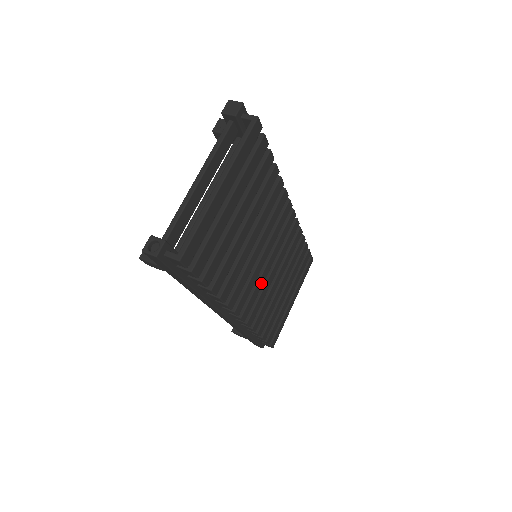
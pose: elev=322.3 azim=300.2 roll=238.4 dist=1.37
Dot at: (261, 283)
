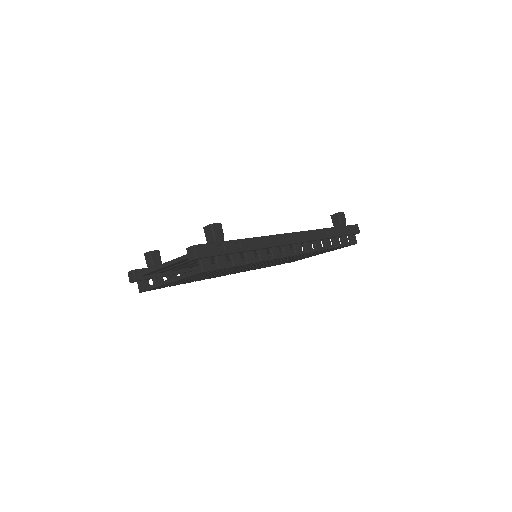
Dot at: occluded
